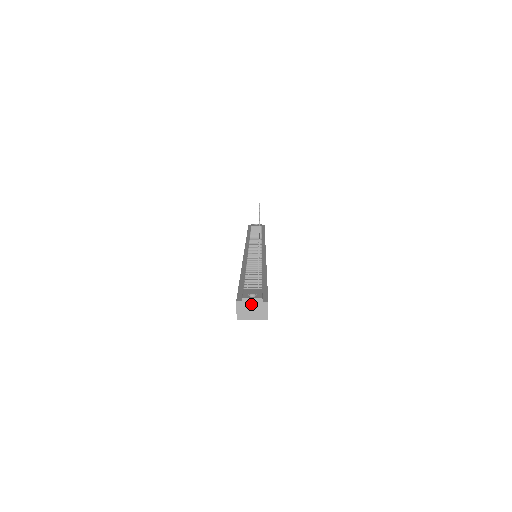
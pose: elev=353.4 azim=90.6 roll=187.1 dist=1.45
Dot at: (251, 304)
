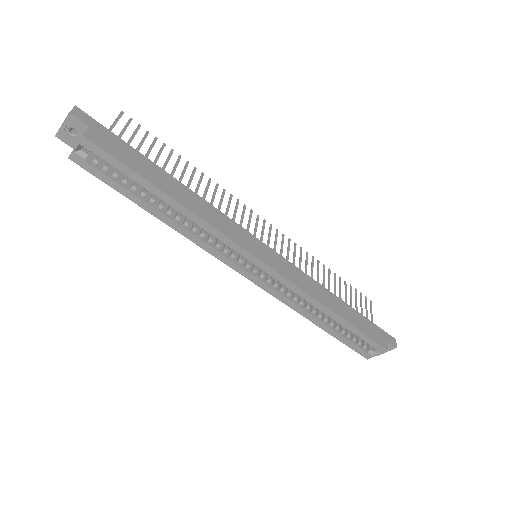
Dot at: occluded
